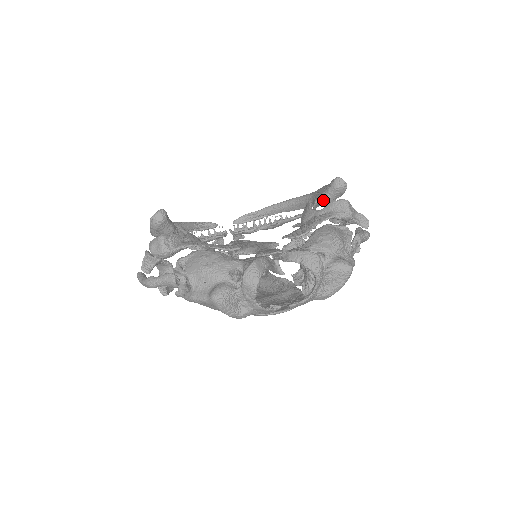
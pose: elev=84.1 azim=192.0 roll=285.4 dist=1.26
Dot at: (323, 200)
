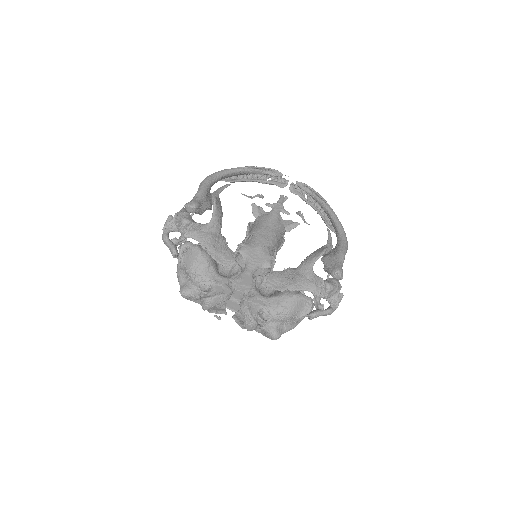
Dot at: (323, 268)
